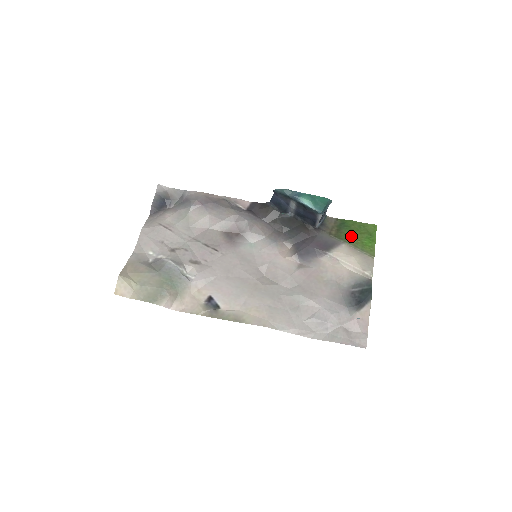
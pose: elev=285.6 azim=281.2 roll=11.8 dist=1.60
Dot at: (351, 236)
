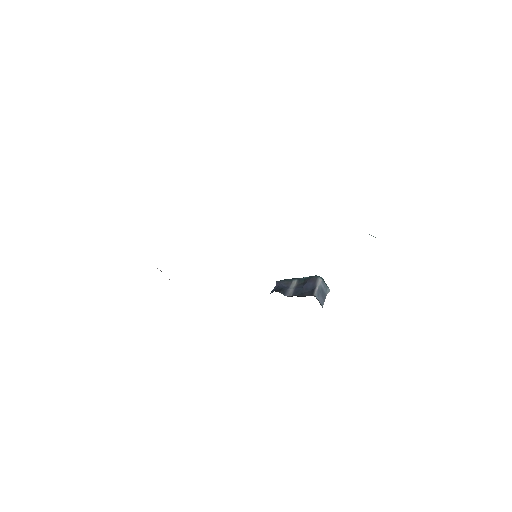
Dot at: occluded
